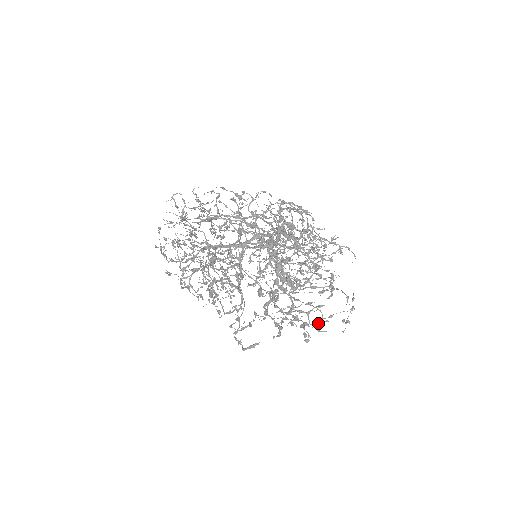
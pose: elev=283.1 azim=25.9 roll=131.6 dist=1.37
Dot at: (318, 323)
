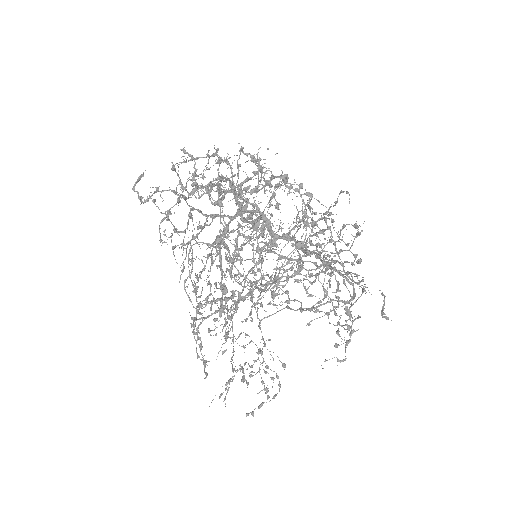
Dot at: occluded
